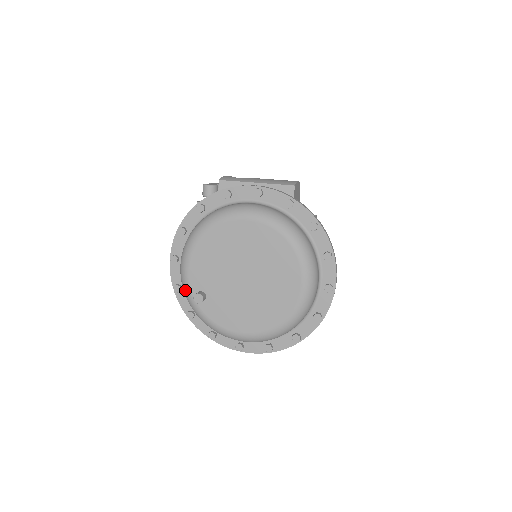
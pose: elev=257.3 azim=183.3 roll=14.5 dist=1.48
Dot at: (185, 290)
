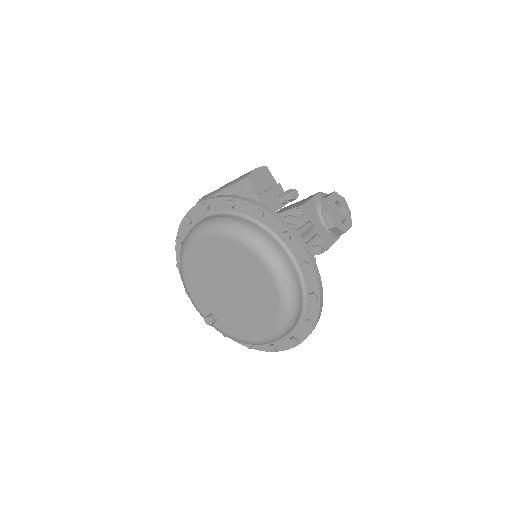
Dot at: (202, 316)
